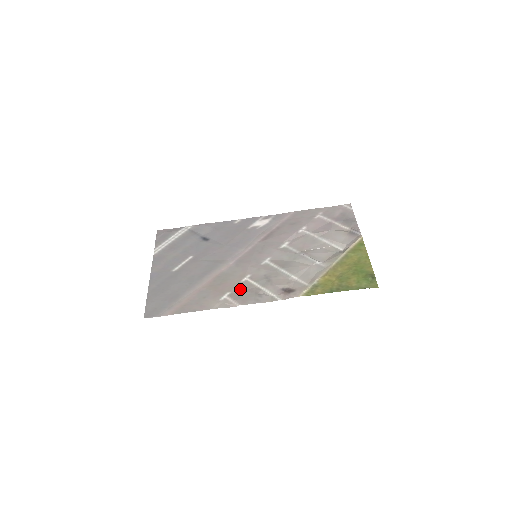
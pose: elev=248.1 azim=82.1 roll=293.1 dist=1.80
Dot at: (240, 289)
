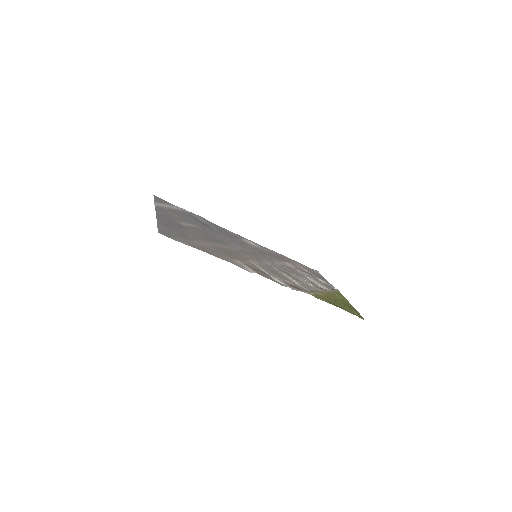
Dot at: (251, 265)
